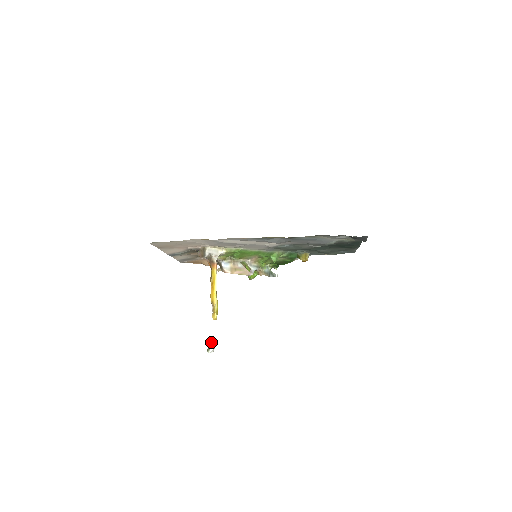
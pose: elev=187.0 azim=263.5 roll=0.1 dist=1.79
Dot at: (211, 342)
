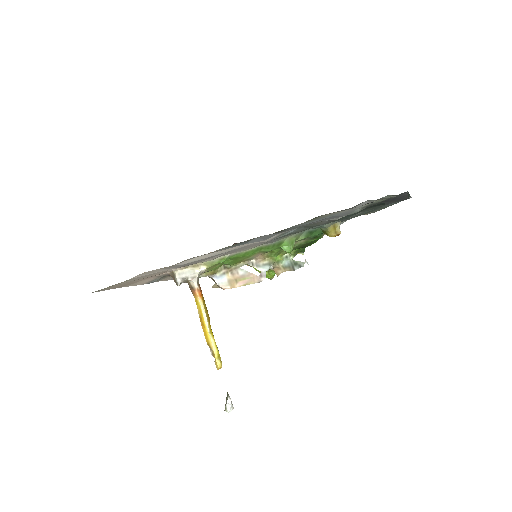
Dot at: (226, 397)
